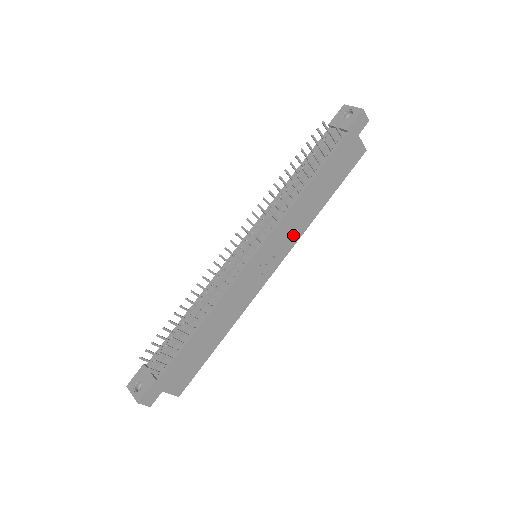
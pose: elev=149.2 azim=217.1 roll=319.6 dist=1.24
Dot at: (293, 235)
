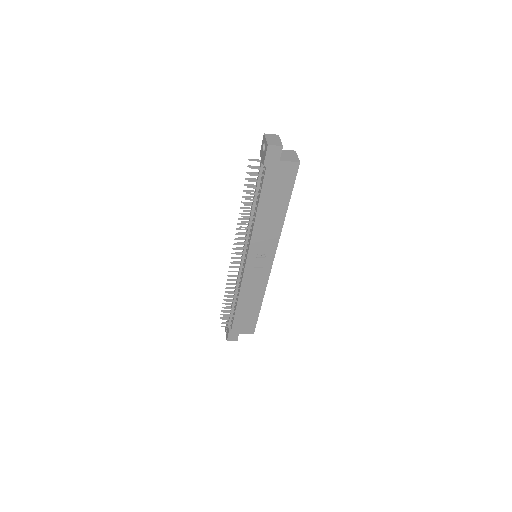
Dot at: (271, 241)
